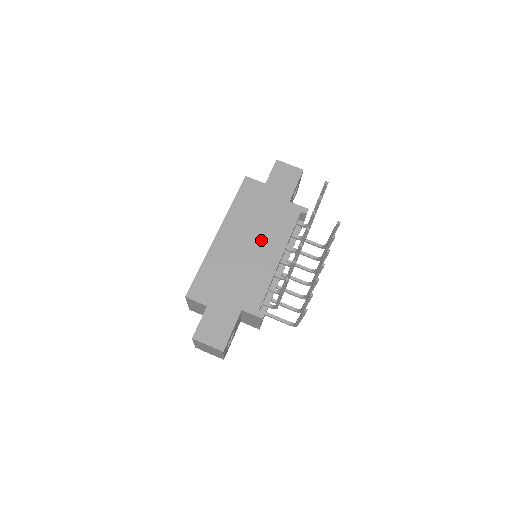
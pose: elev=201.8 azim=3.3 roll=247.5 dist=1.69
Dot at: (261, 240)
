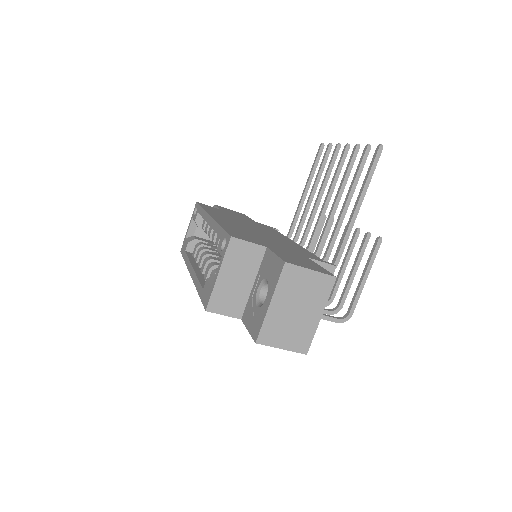
Dot at: (261, 230)
